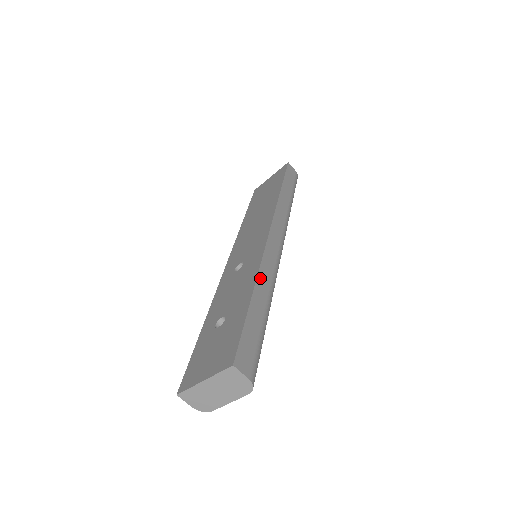
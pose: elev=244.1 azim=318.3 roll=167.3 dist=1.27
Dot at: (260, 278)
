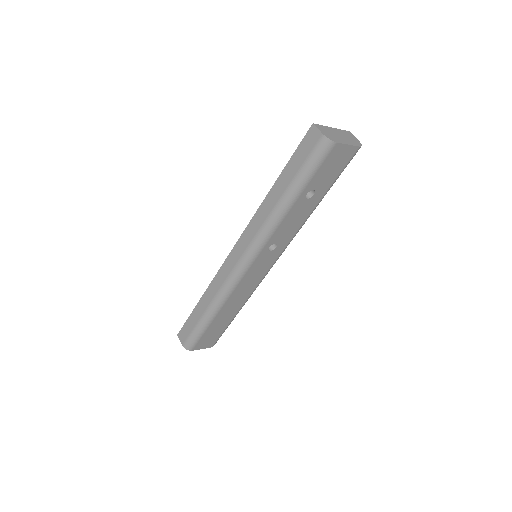
Dot at: occluded
